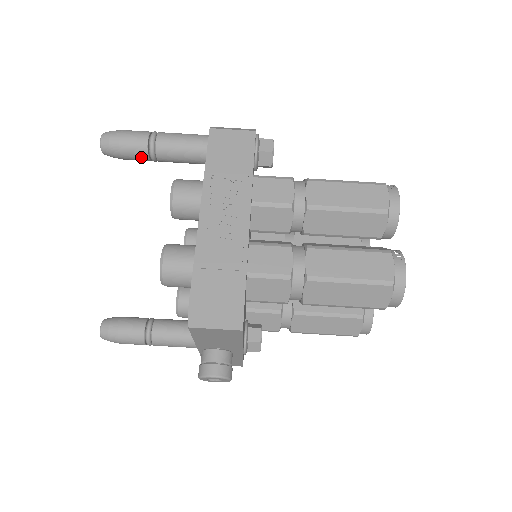
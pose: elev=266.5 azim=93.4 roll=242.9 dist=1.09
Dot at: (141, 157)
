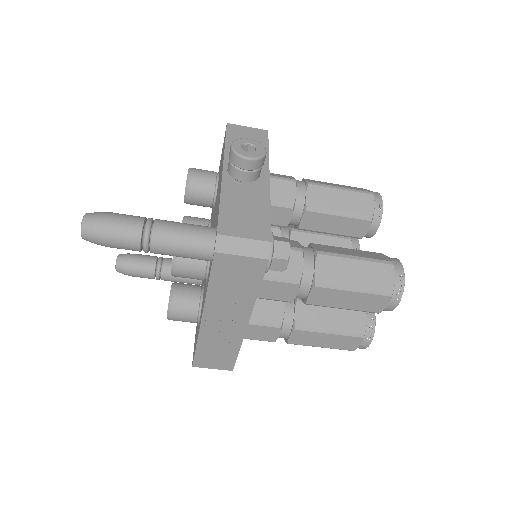
Dot at: occluded
